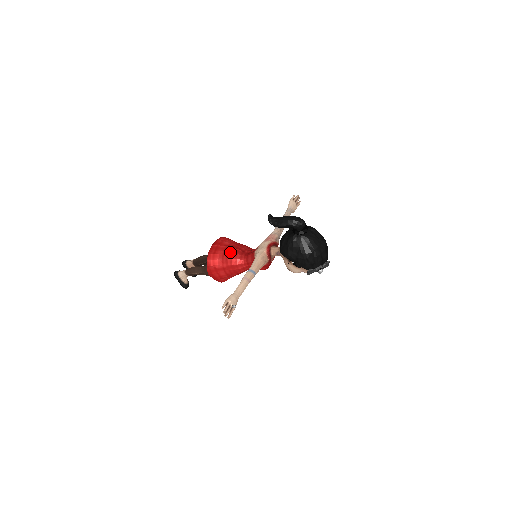
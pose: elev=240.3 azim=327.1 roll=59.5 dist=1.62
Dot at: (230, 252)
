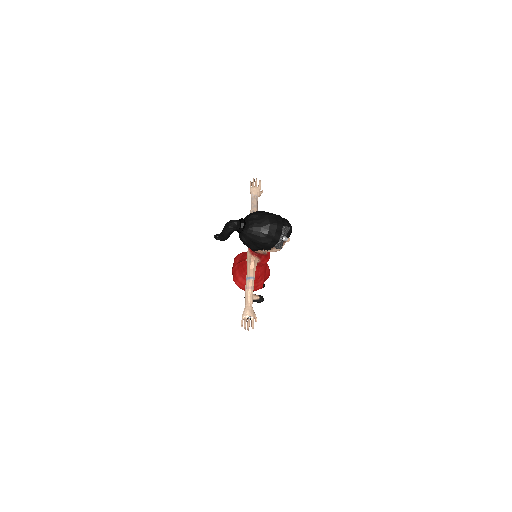
Dot at: (241, 267)
